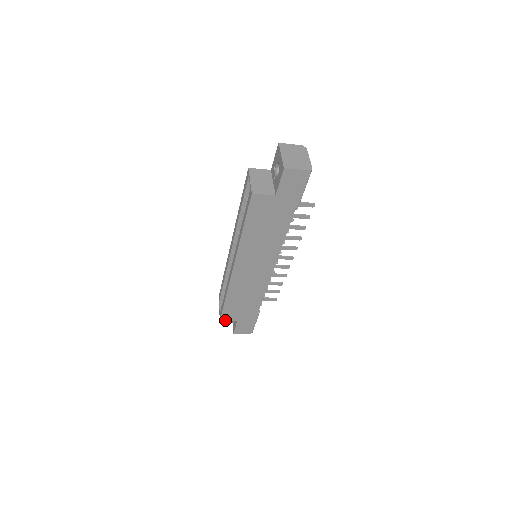
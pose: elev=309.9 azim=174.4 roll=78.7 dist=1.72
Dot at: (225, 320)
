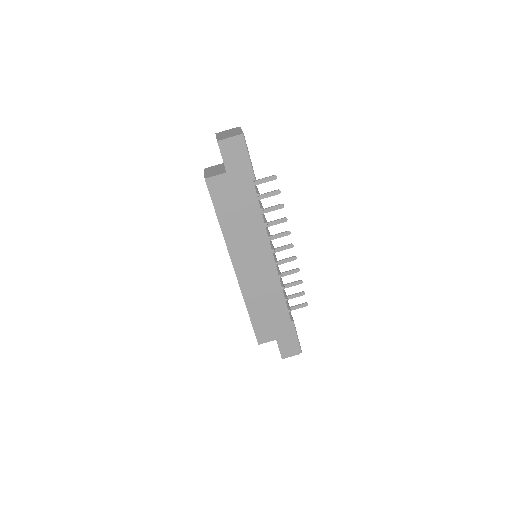
Dot at: occluded
